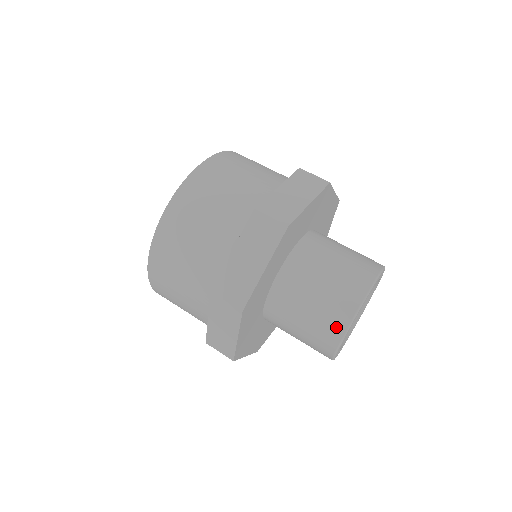
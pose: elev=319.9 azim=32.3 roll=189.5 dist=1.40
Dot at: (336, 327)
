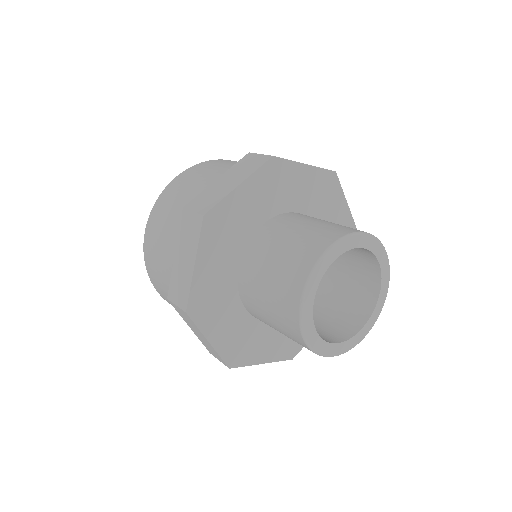
Dot at: (304, 263)
